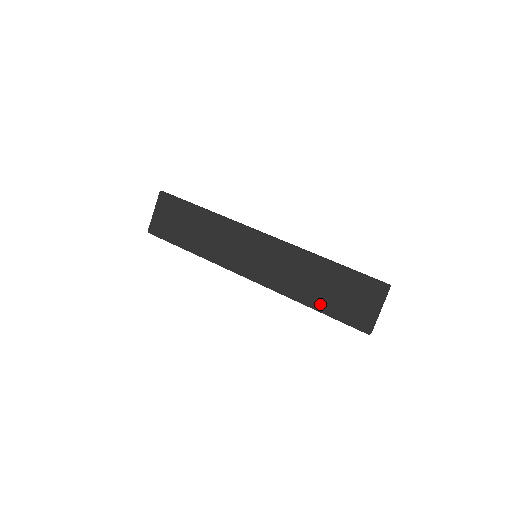
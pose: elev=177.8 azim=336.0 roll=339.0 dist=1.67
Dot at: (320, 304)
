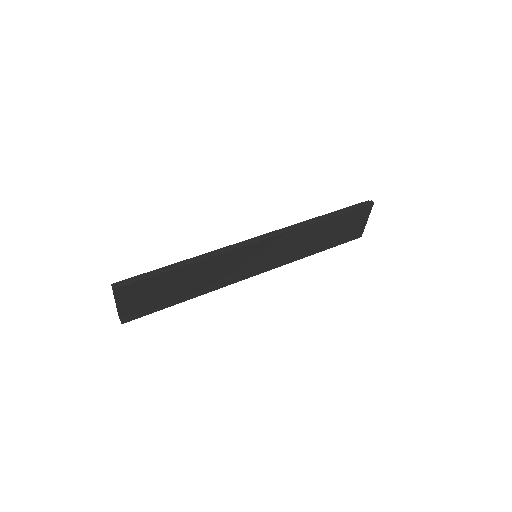
Dot at: (324, 247)
